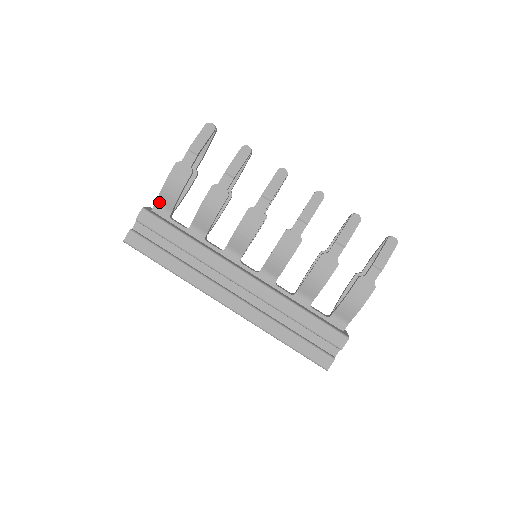
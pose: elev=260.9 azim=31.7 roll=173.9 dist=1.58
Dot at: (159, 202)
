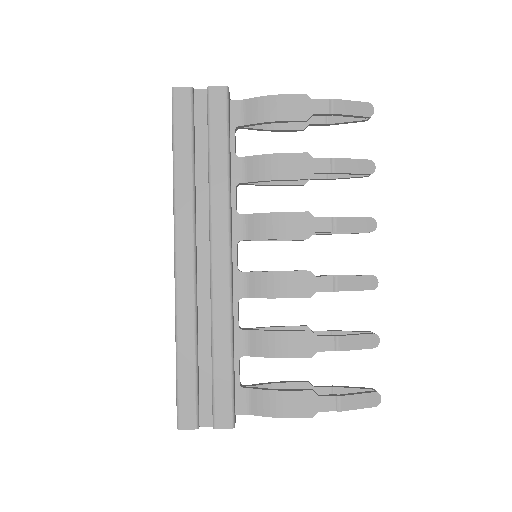
Dot at: (246, 103)
